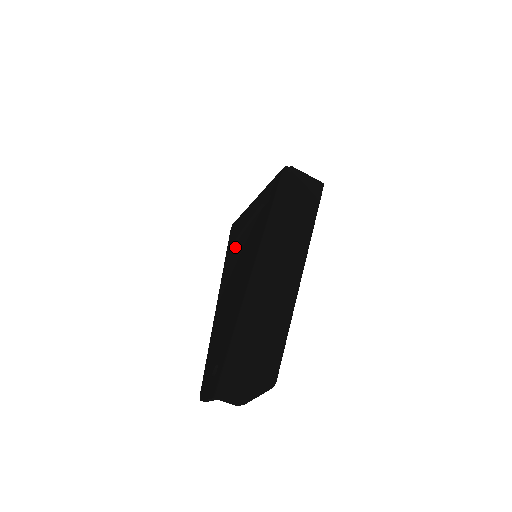
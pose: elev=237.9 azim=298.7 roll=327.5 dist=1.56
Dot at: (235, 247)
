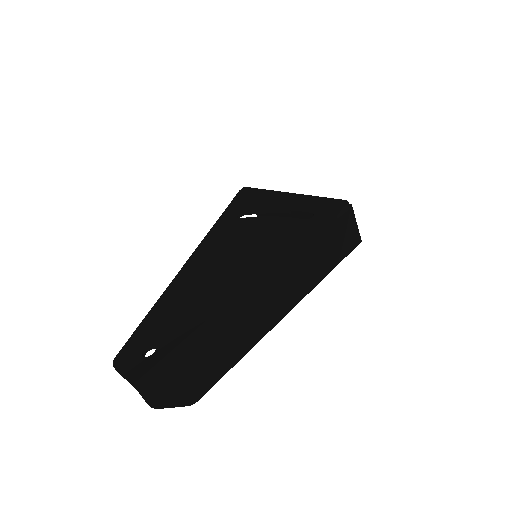
Dot at: (238, 222)
